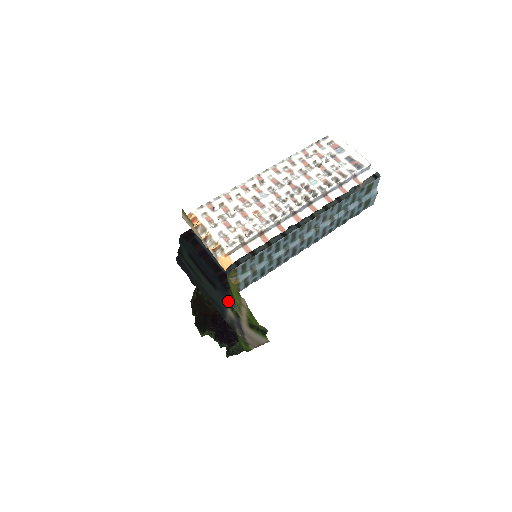
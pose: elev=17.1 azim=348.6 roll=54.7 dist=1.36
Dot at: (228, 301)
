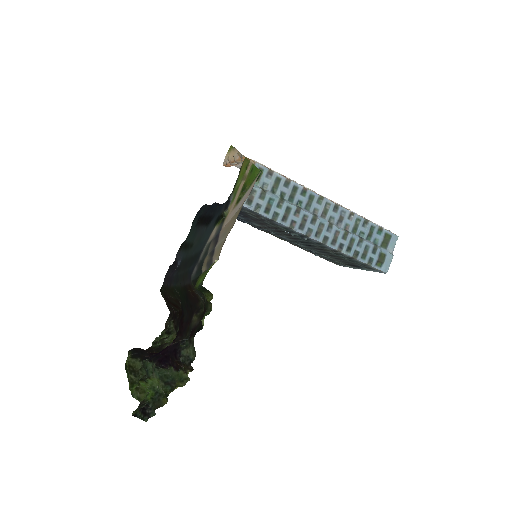
Dot at: (221, 214)
